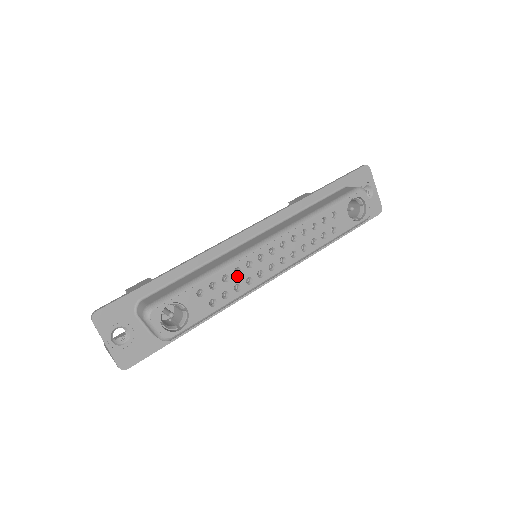
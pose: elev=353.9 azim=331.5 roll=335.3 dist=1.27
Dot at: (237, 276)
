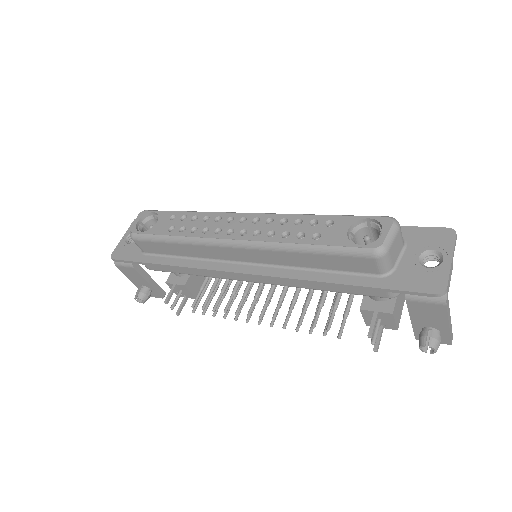
Dot at: (203, 222)
